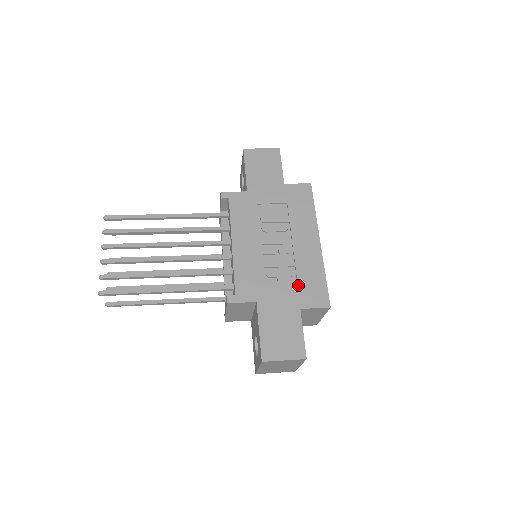
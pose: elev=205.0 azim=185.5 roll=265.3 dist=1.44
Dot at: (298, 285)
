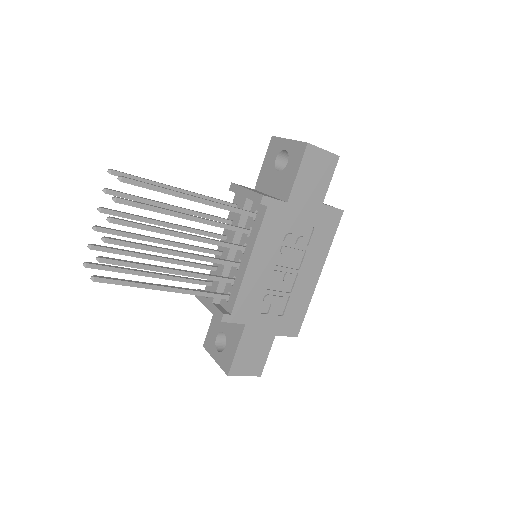
Dot at: (284, 314)
